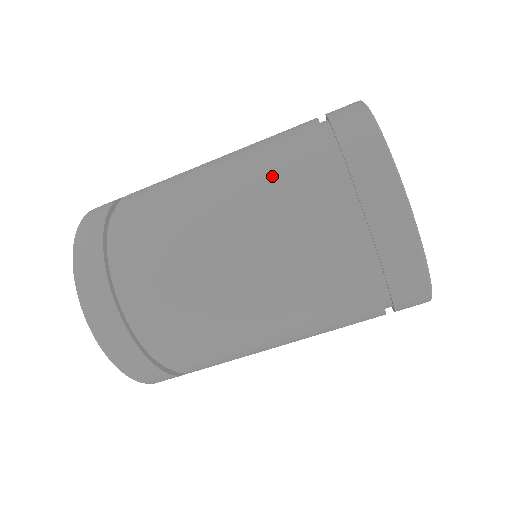
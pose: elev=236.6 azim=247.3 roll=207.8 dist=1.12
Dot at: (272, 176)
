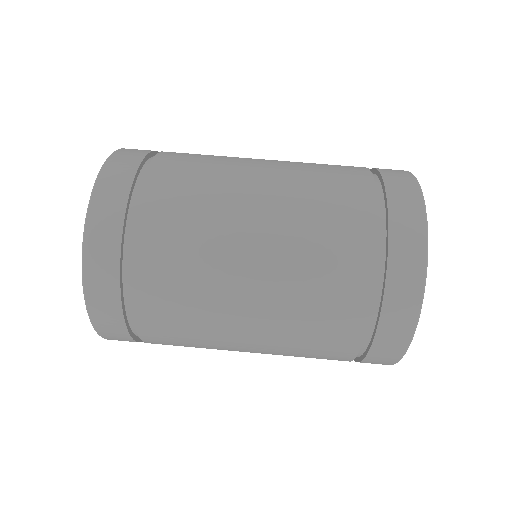
Dot at: occluded
